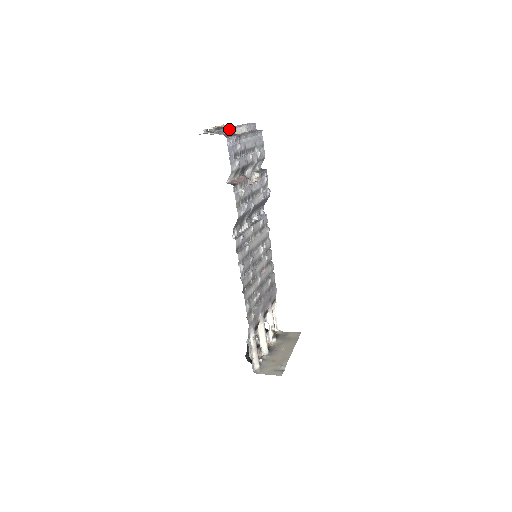
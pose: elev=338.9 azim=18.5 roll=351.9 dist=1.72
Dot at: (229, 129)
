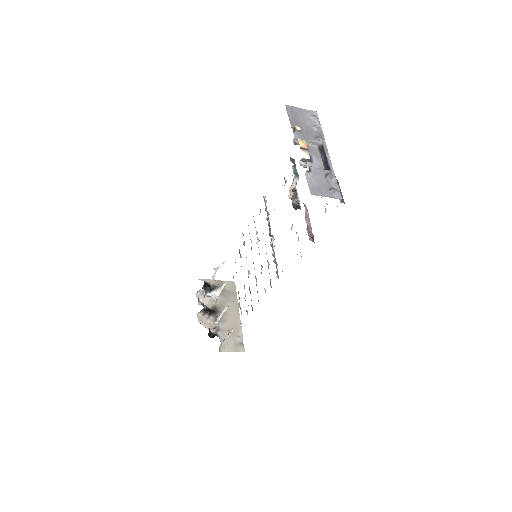
Dot at: occluded
